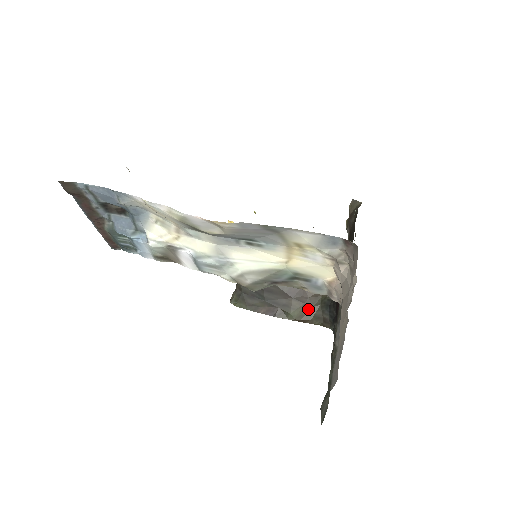
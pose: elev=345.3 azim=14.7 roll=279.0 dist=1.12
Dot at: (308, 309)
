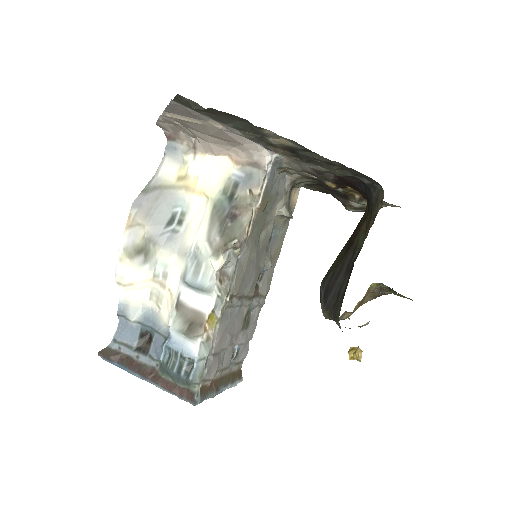
Dot at: (365, 224)
